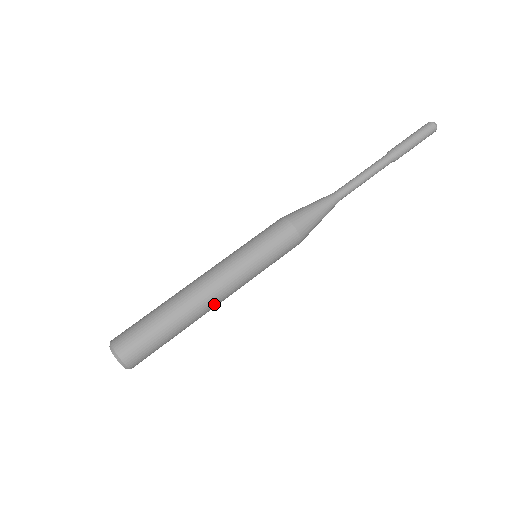
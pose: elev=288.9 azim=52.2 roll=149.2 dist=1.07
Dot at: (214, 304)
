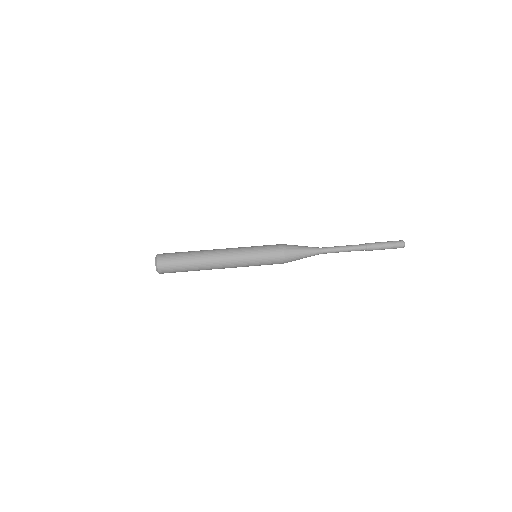
Dot at: occluded
